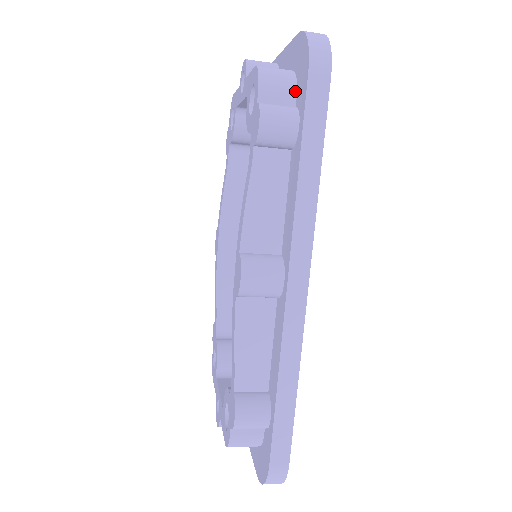
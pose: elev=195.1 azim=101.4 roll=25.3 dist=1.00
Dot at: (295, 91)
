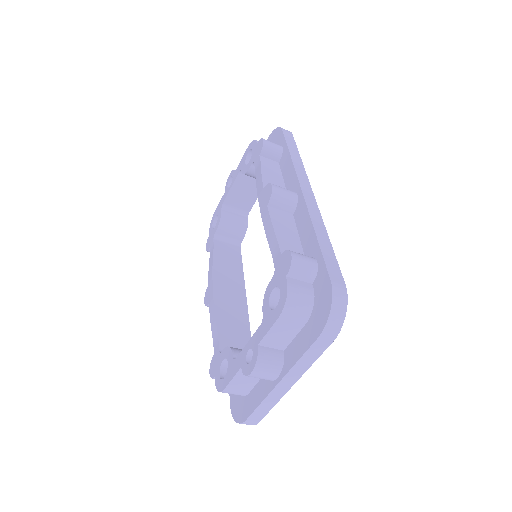
Dot at: occluded
